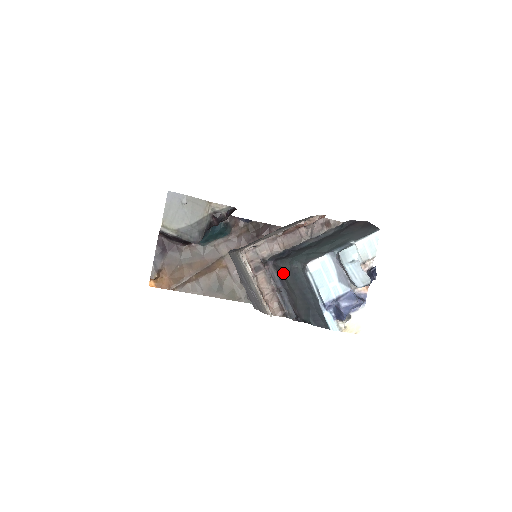
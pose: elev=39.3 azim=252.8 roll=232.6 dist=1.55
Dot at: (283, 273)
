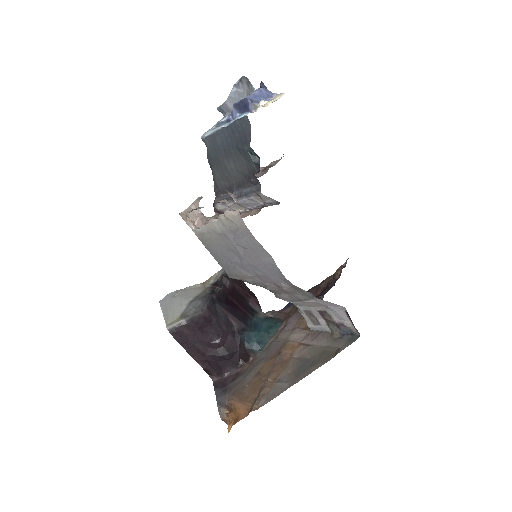
Dot at: (217, 181)
